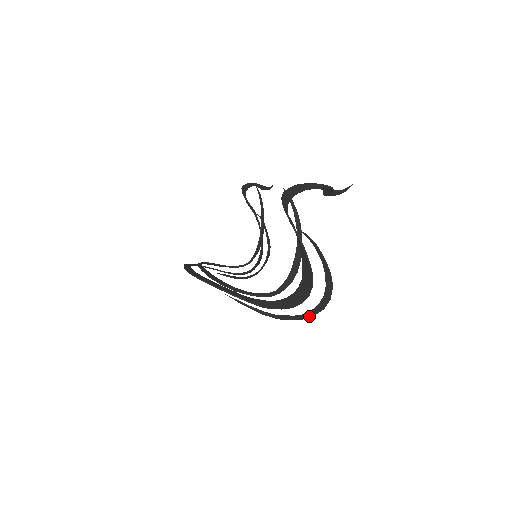
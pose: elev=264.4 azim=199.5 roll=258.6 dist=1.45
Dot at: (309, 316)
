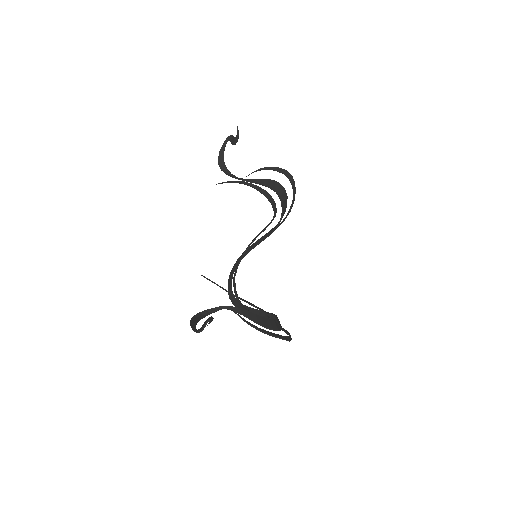
Dot at: occluded
